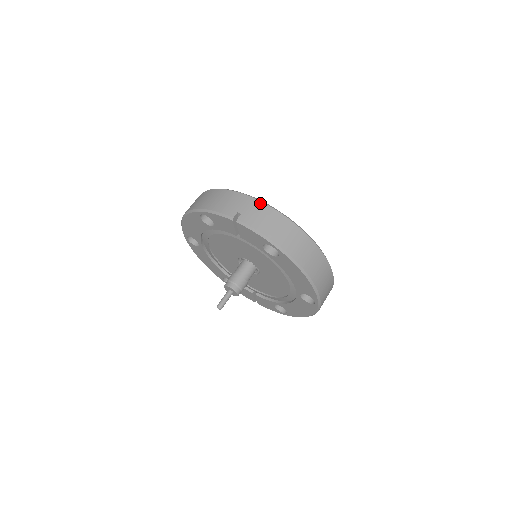
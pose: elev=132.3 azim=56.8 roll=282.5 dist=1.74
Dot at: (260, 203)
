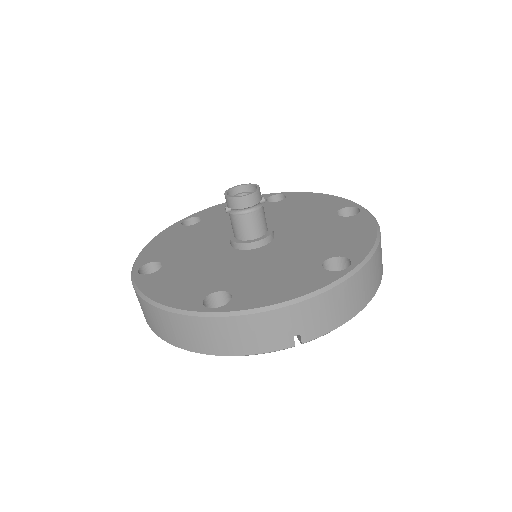
Dot at: (310, 302)
